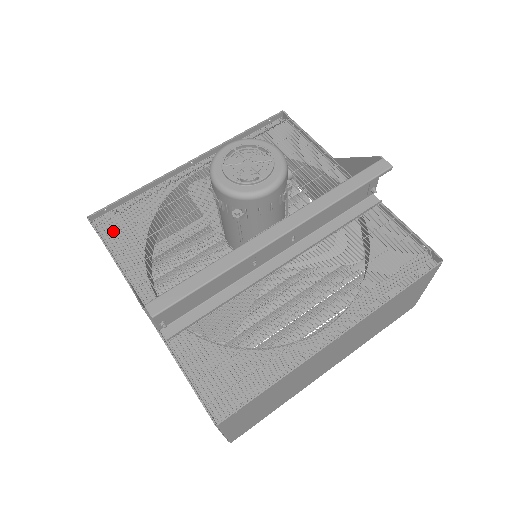
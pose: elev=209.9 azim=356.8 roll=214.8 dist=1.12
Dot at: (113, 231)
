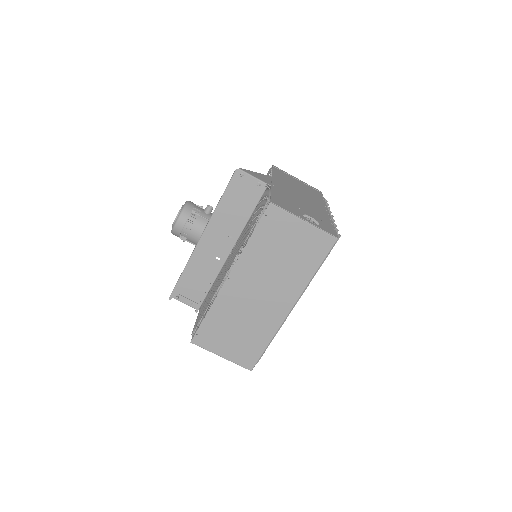
Dot at: occluded
